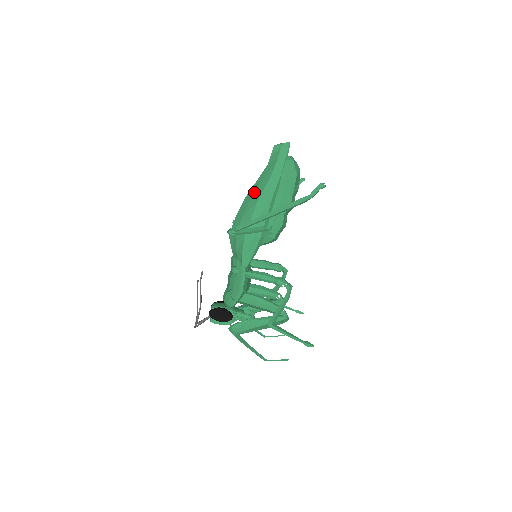
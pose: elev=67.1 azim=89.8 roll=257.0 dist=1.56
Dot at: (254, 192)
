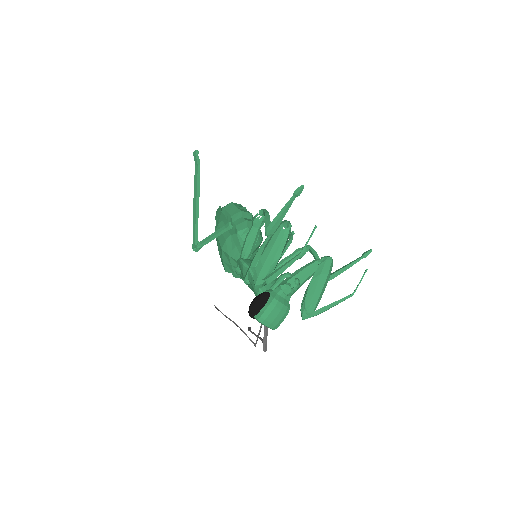
Dot at: occluded
